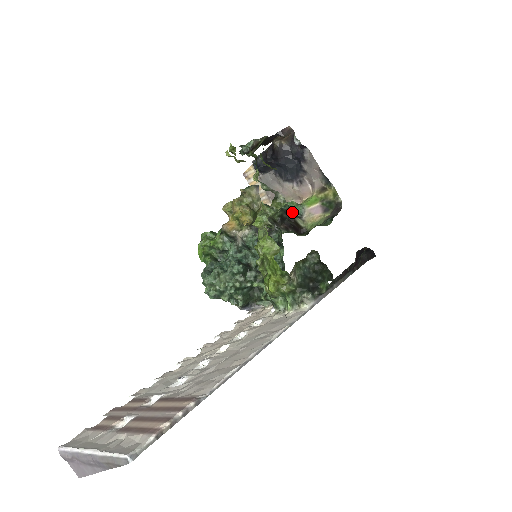
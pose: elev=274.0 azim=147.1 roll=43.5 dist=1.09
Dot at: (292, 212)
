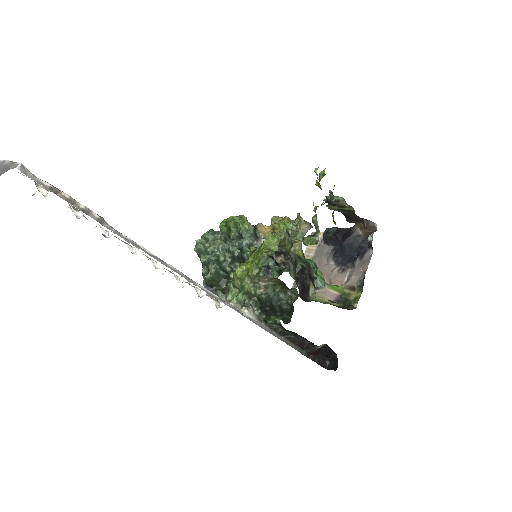
Dot at: (314, 277)
